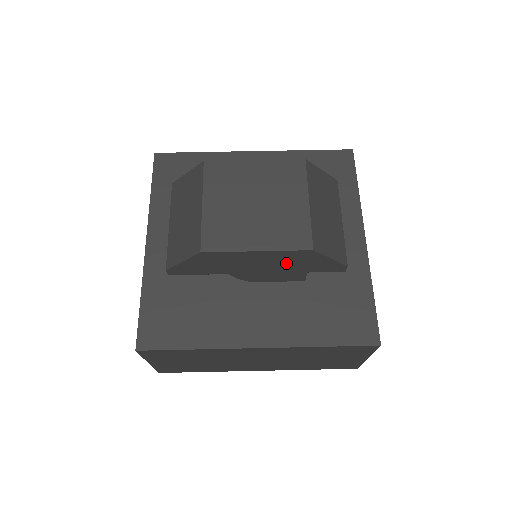
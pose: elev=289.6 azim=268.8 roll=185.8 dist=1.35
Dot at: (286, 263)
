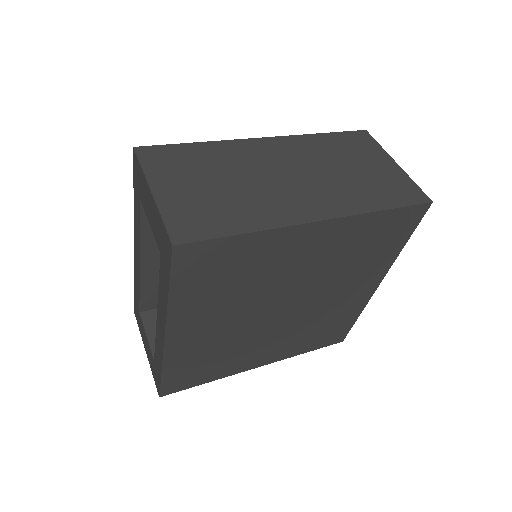
Dot at: occluded
